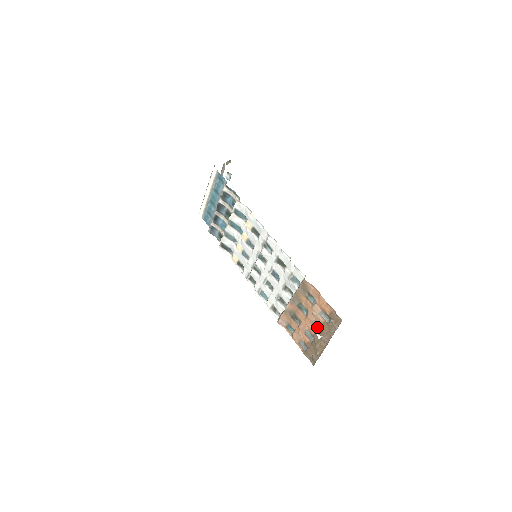
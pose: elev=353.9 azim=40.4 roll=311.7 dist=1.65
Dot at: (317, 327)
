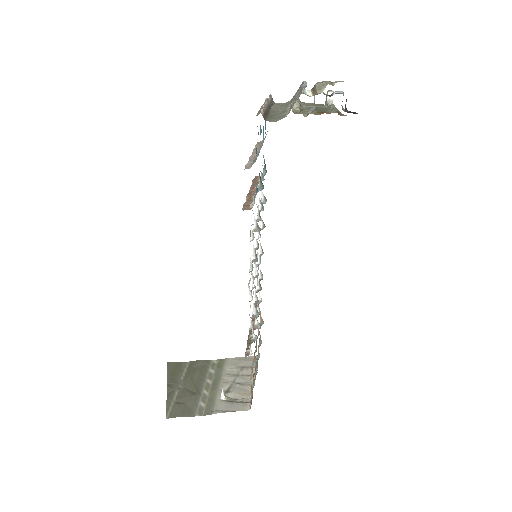
Dot at: (256, 365)
